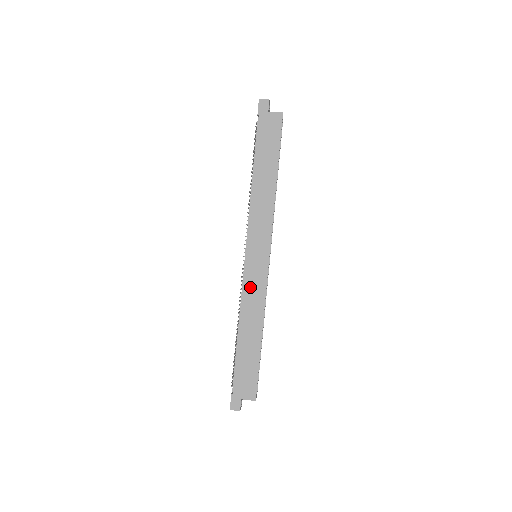
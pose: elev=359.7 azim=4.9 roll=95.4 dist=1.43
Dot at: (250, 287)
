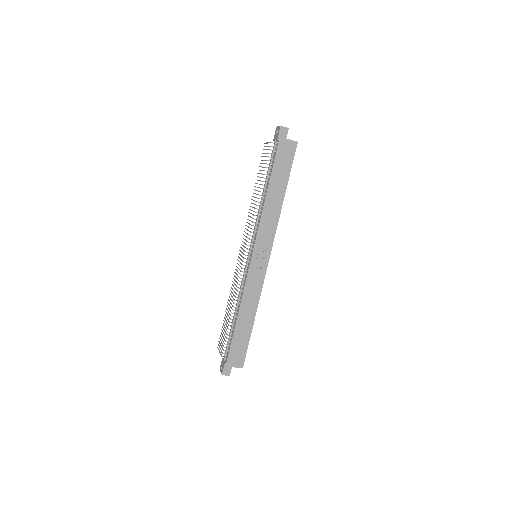
Dot at: (251, 282)
